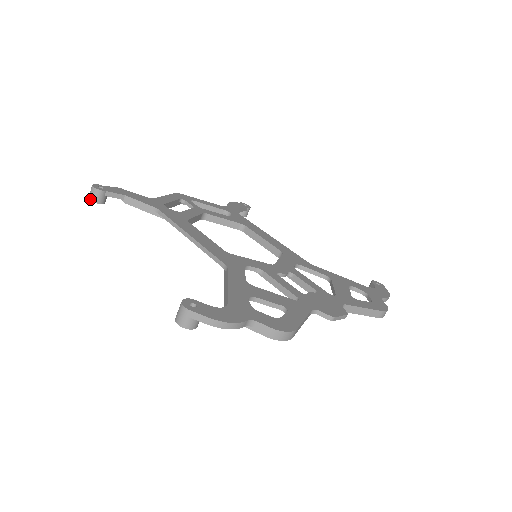
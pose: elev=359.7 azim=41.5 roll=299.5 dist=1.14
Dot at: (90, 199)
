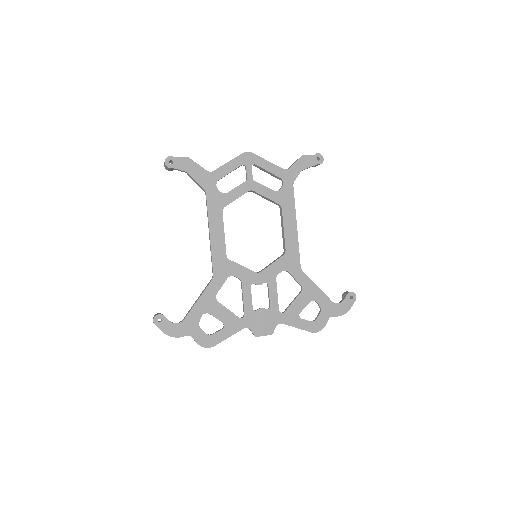
Dot at: (164, 166)
